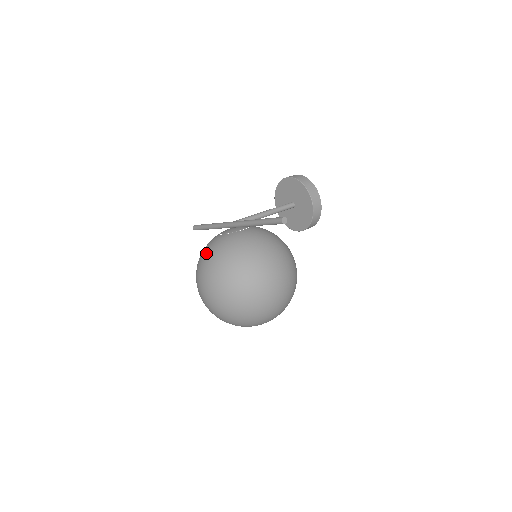
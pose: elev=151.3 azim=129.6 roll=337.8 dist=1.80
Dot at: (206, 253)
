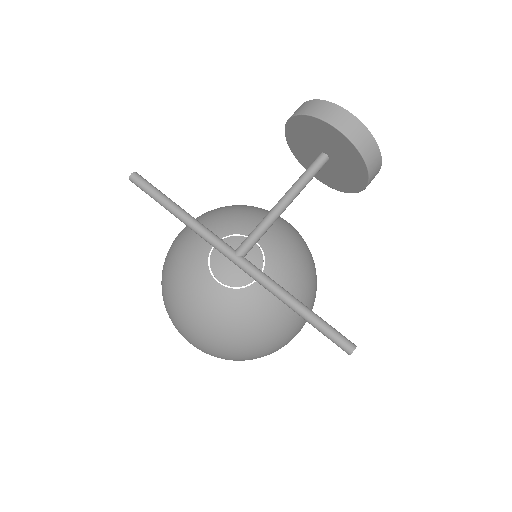
Dot at: (192, 312)
